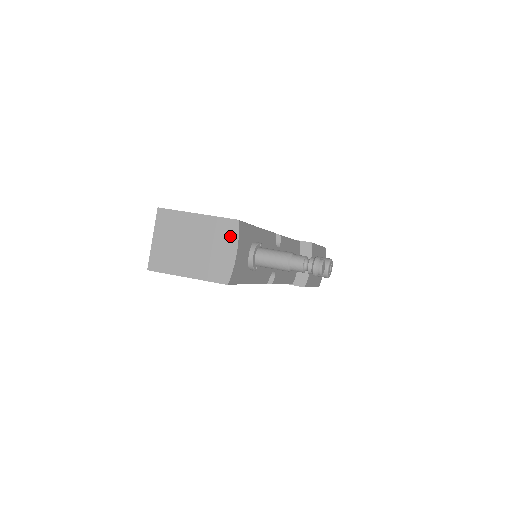
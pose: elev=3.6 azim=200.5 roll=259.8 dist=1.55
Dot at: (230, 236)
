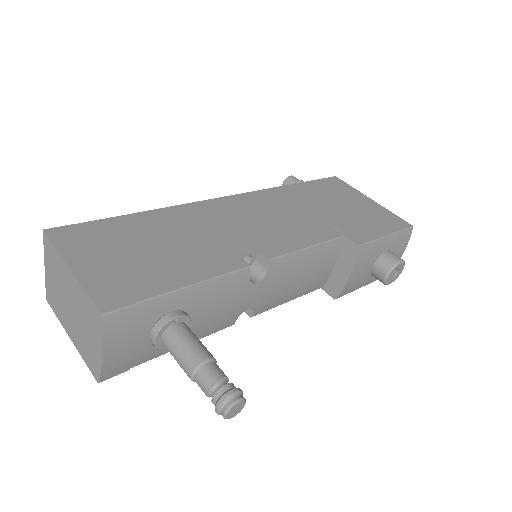
Dot at: (96, 328)
